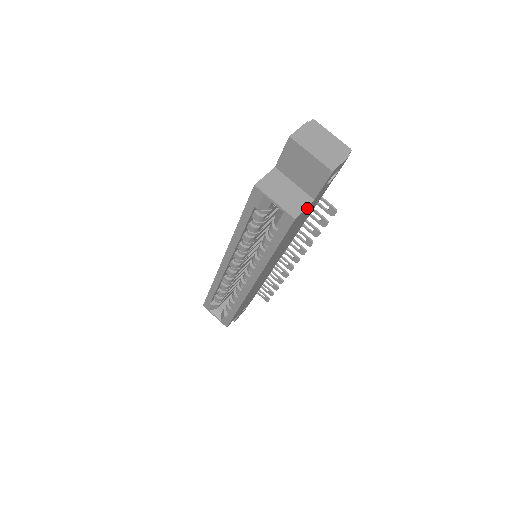
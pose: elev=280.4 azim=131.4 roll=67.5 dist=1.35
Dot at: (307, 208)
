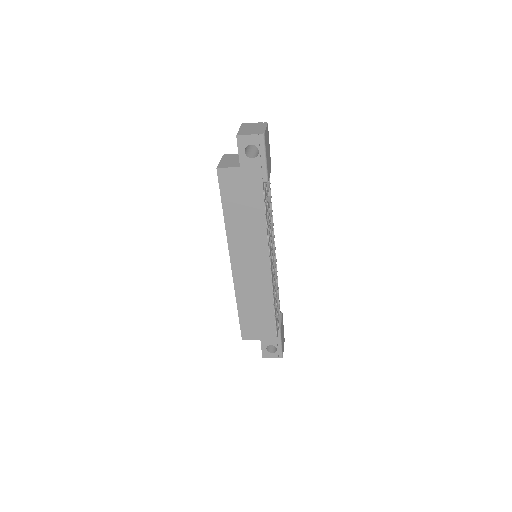
Dot at: (235, 172)
